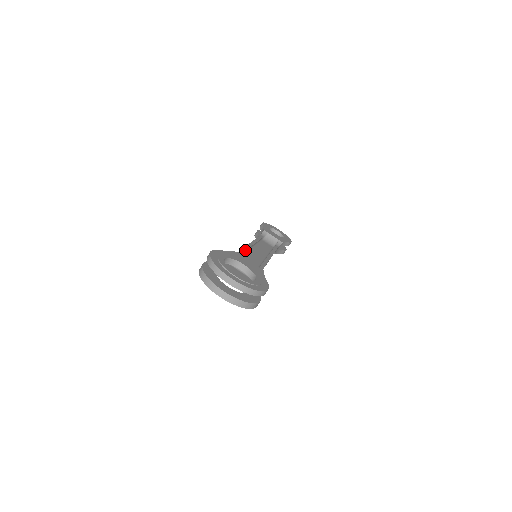
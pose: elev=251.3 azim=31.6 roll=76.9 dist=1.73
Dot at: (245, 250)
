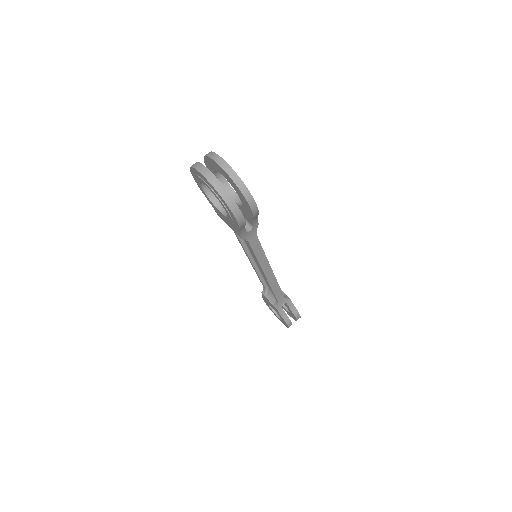
Dot at: occluded
